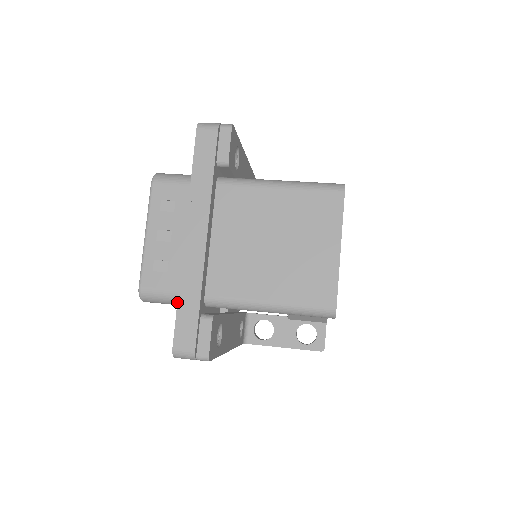
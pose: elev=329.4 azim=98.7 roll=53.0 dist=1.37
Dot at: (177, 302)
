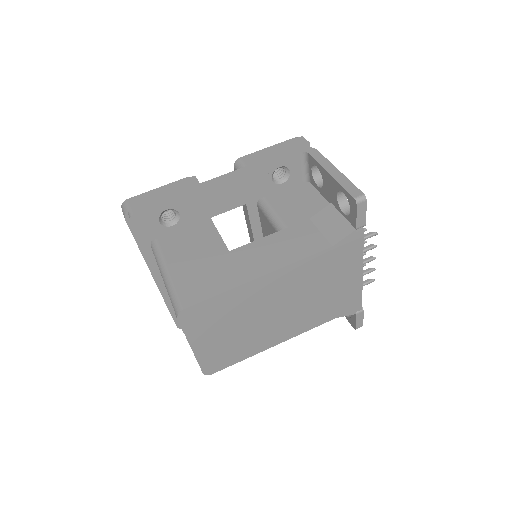
Dot at: occluded
